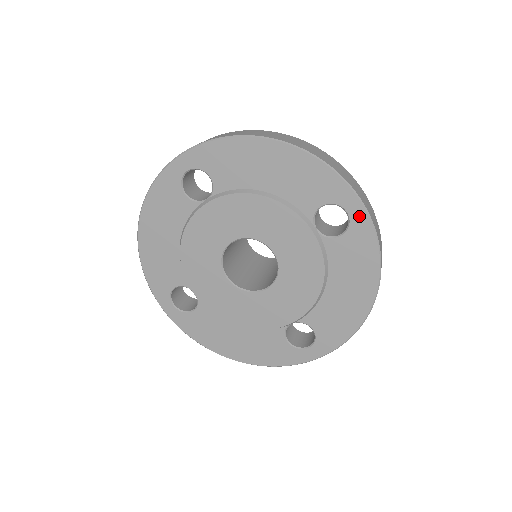
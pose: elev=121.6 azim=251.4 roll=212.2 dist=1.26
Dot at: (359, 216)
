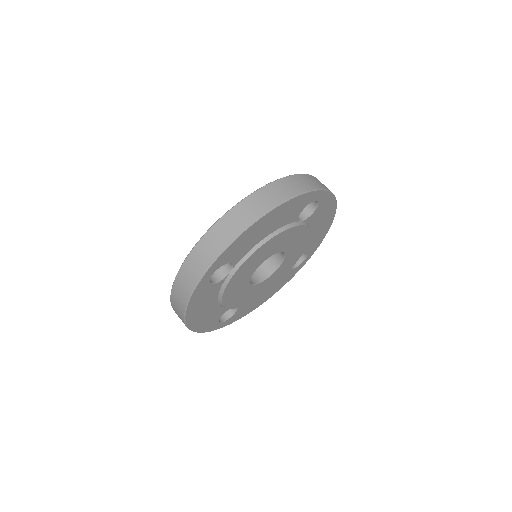
Dot at: (323, 196)
